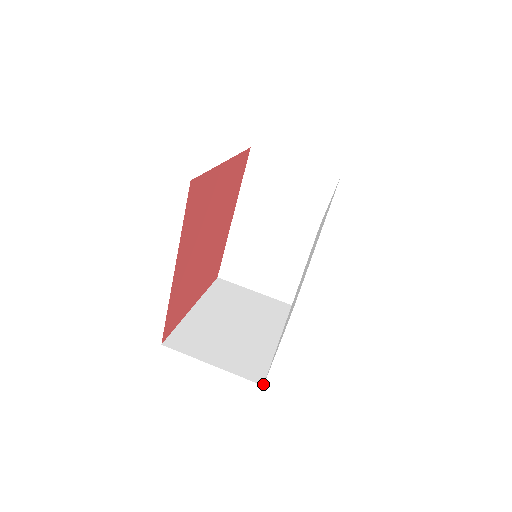
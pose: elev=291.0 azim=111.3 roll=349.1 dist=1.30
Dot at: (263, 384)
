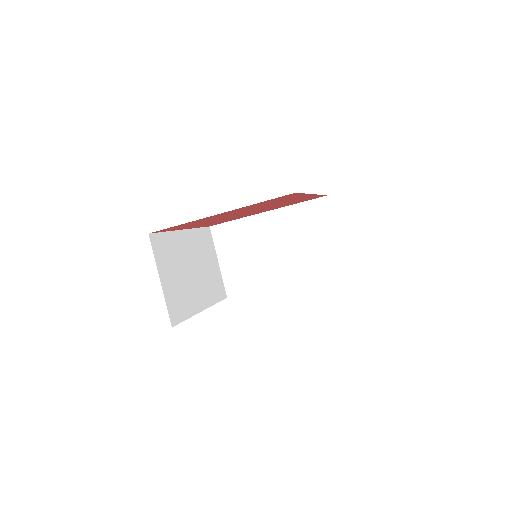
Dot at: (173, 326)
